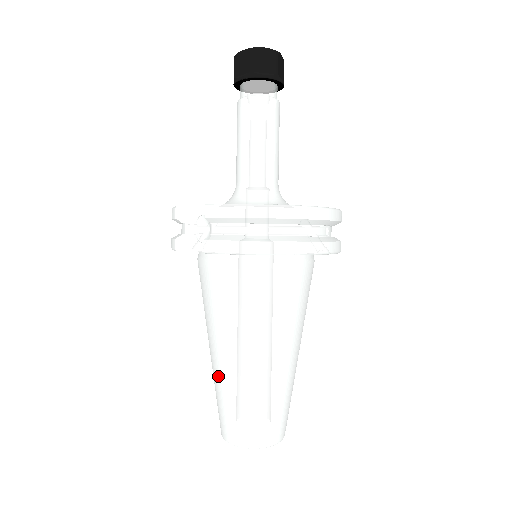
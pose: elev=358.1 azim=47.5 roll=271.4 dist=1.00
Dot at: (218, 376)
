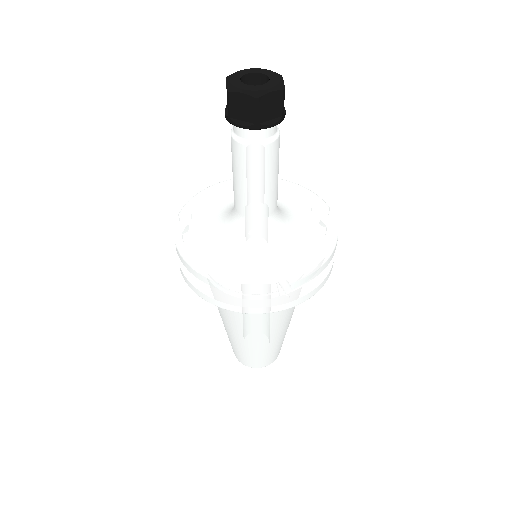
Dot at: occluded
